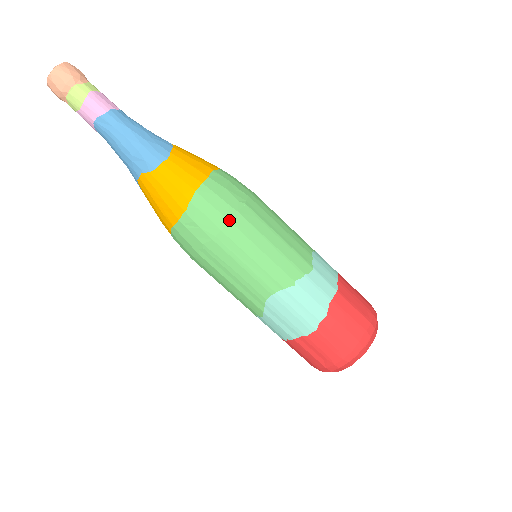
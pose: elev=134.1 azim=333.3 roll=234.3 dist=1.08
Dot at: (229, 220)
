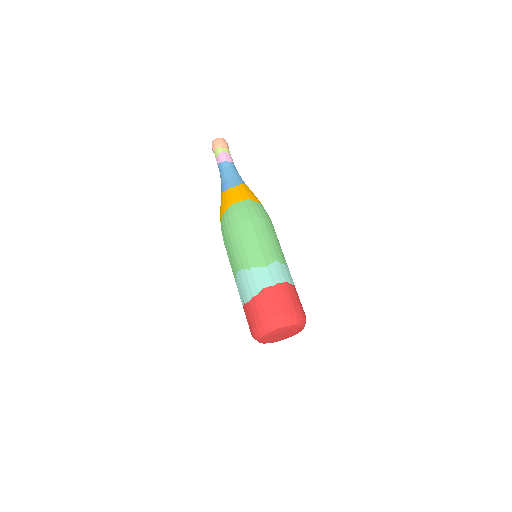
Dot at: (237, 223)
